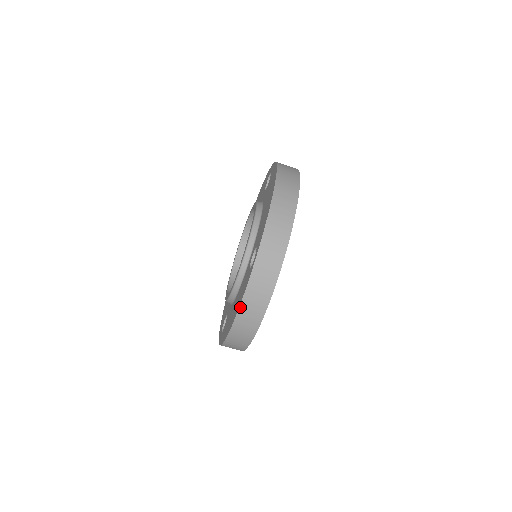
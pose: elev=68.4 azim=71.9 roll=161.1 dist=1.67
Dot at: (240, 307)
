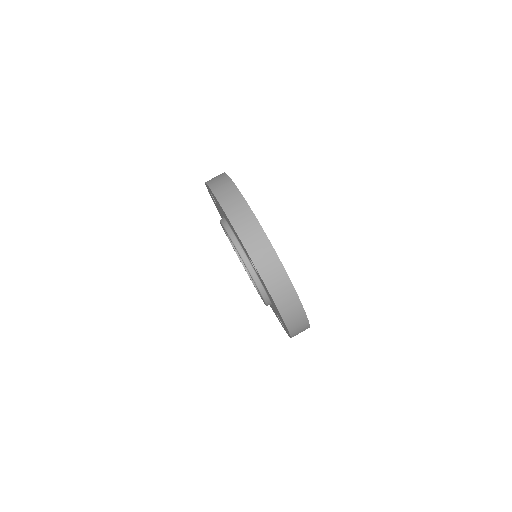
Dot at: (210, 187)
